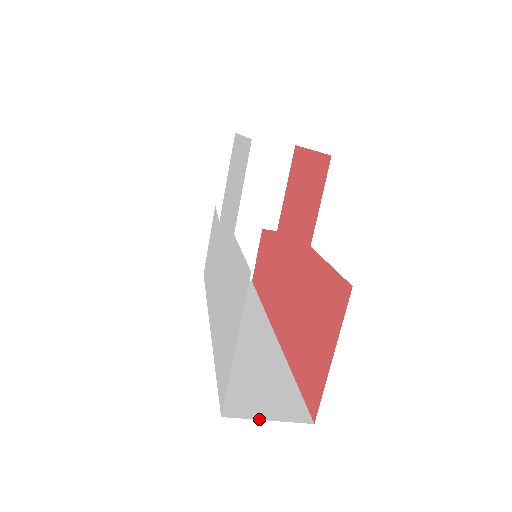
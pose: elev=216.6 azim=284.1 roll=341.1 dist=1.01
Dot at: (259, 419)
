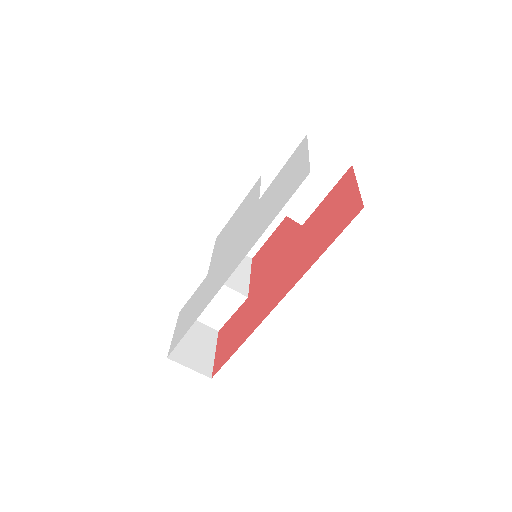
Dot at: occluded
